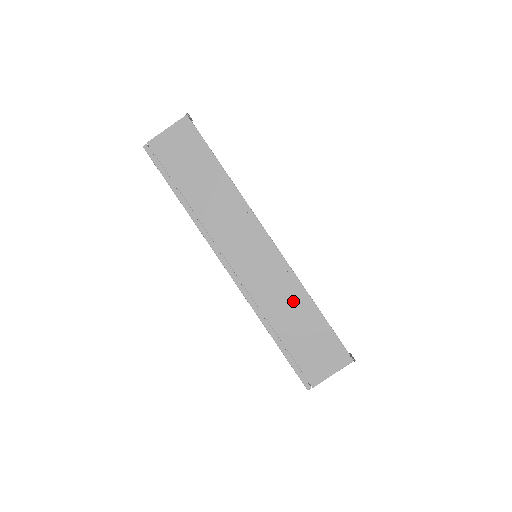
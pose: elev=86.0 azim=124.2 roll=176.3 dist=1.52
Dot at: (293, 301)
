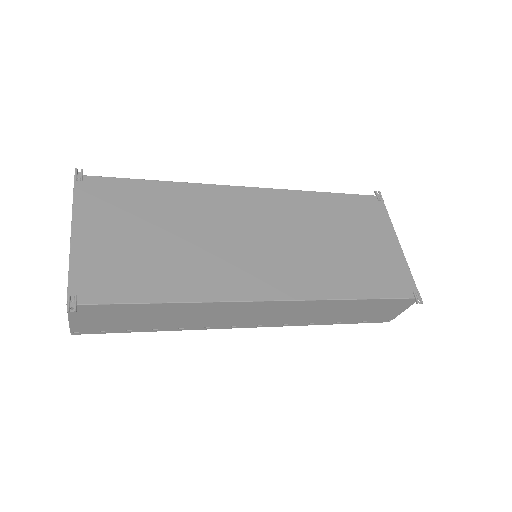
Dot at: (332, 308)
